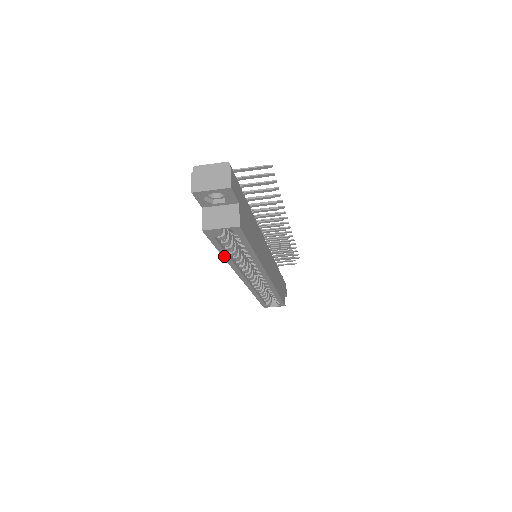
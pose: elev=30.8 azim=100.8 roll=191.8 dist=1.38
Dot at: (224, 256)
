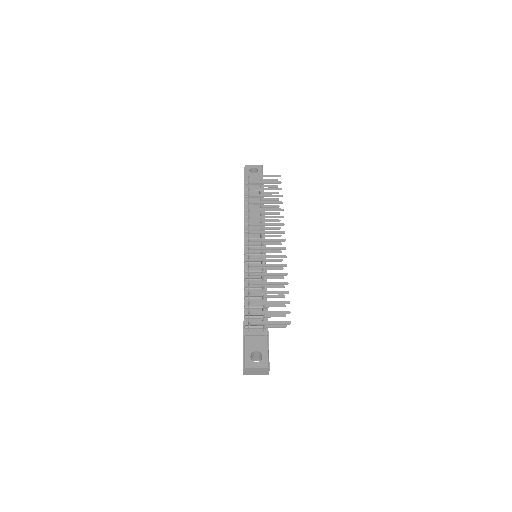
Dot at: occluded
